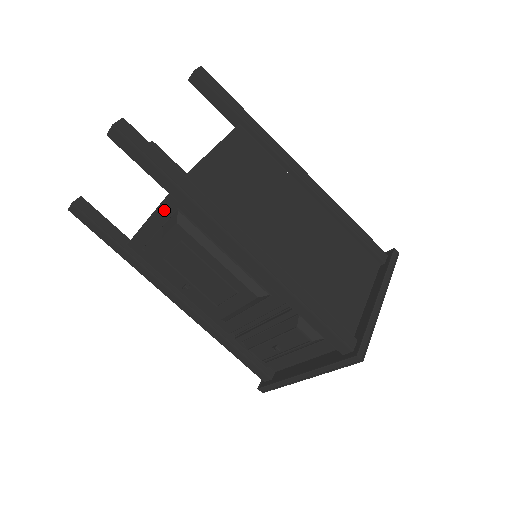
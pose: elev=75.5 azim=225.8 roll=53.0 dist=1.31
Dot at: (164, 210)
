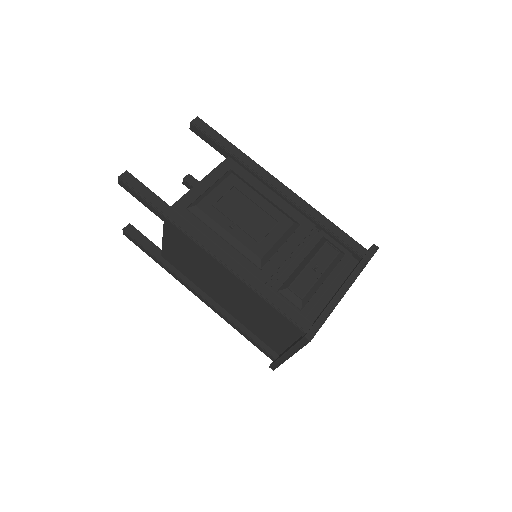
Dot at: (218, 172)
